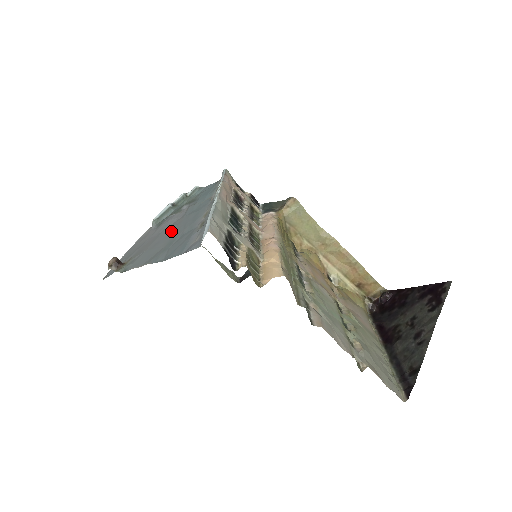
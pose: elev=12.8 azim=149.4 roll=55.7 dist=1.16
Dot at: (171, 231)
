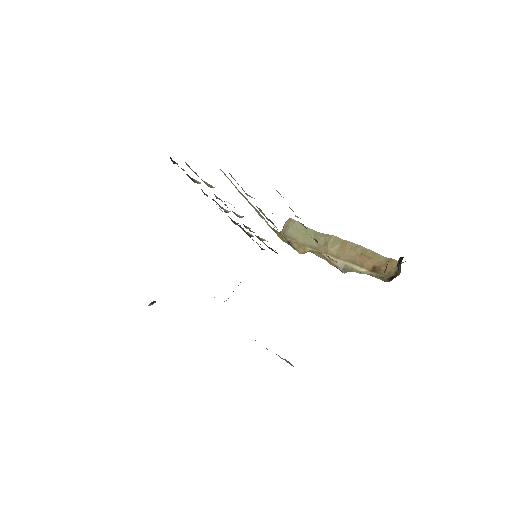
Dot at: occluded
